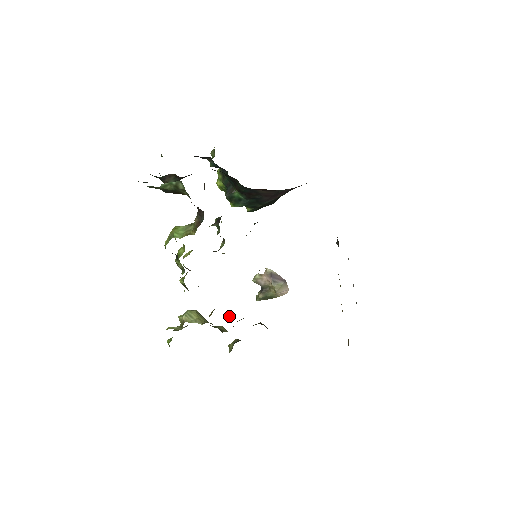
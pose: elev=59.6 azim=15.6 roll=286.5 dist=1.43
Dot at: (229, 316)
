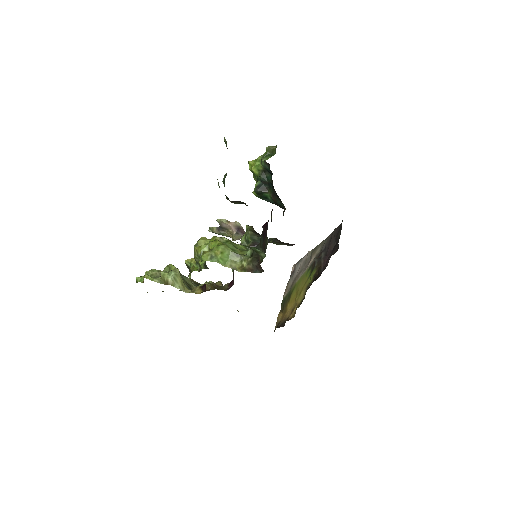
Dot at: (208, 289)
